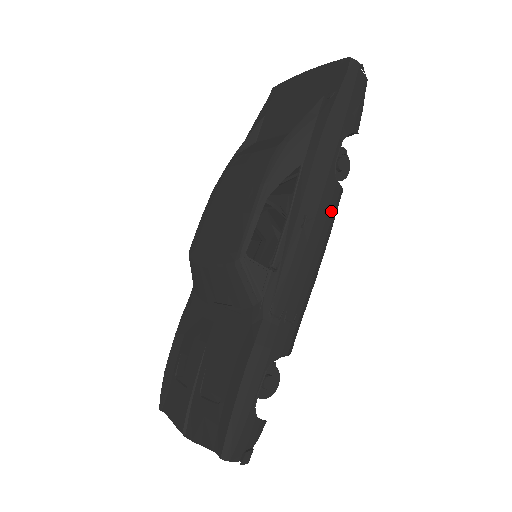
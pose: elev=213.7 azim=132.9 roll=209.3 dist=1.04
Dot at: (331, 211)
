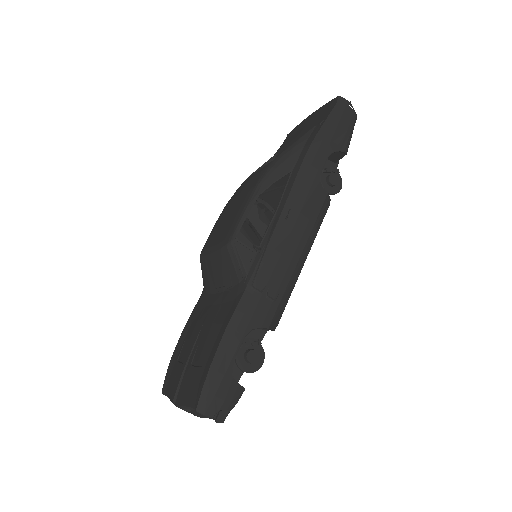
Dot at: (317, 211)
